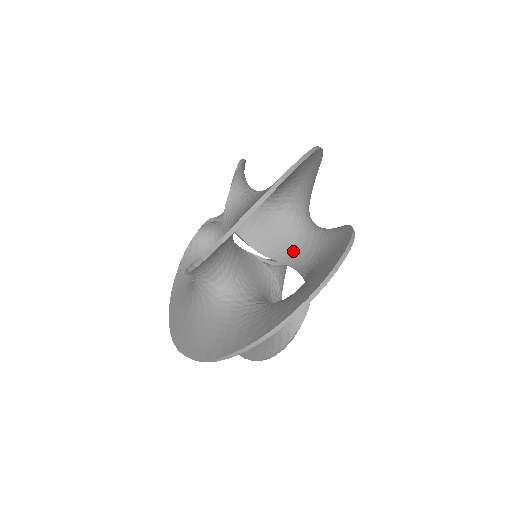
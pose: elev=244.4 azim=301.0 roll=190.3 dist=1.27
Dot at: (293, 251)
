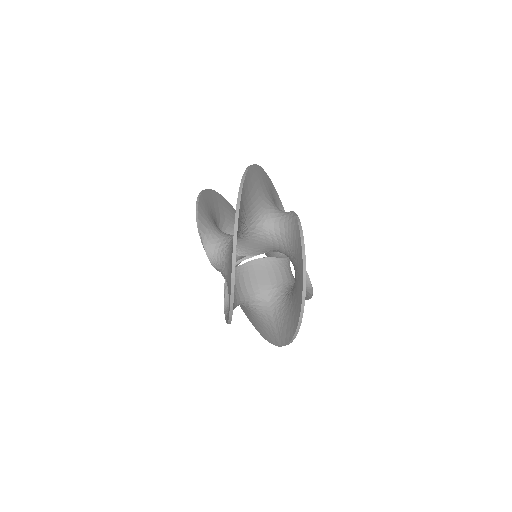
Dot at: occluded
